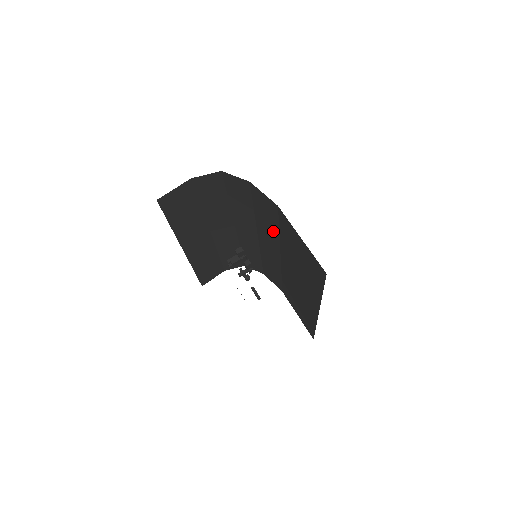
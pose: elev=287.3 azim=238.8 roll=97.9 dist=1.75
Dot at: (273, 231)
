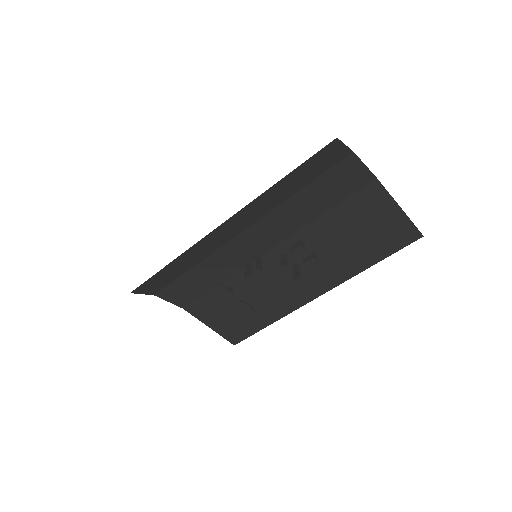
Dot at: (309, 214)
